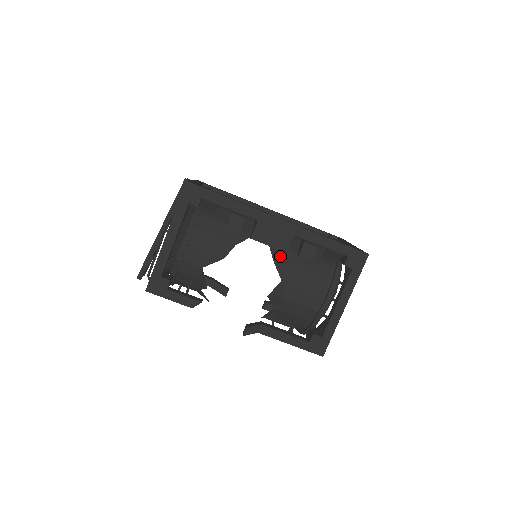
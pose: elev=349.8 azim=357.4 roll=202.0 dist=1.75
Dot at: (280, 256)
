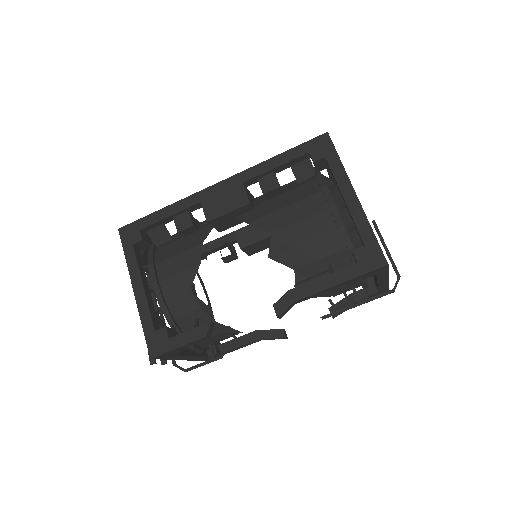
Dot at: (252, 216)
